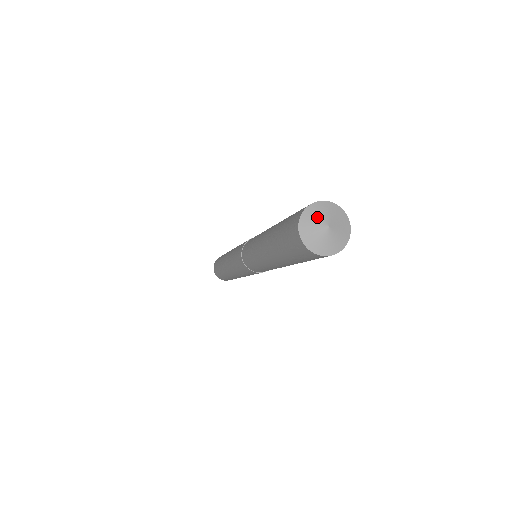
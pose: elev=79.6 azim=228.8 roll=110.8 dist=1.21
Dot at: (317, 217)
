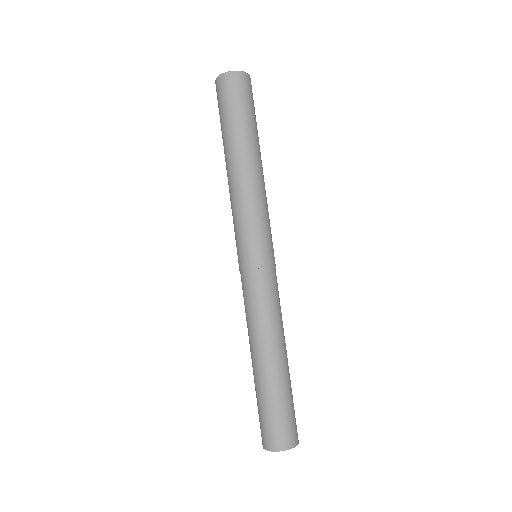
Dot at: occluded
